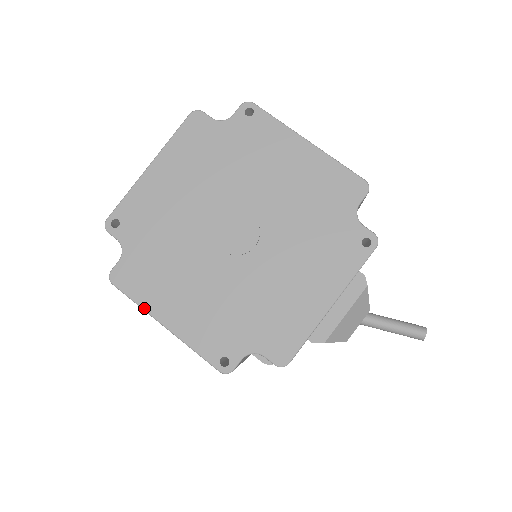
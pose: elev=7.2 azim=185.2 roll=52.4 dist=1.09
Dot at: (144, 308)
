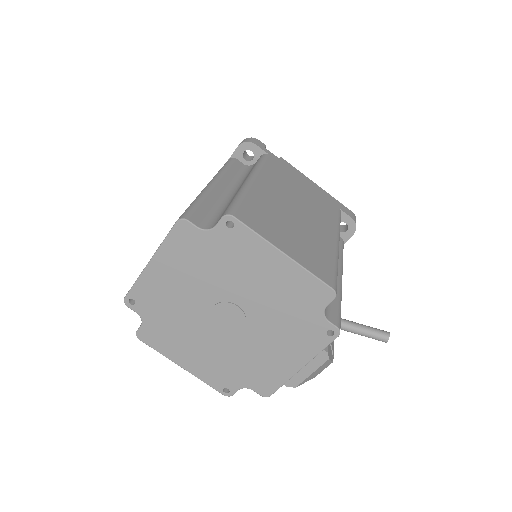
Dot at: (165, 356)
